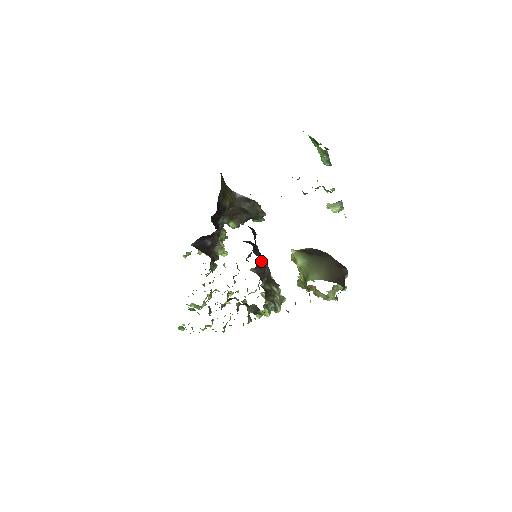
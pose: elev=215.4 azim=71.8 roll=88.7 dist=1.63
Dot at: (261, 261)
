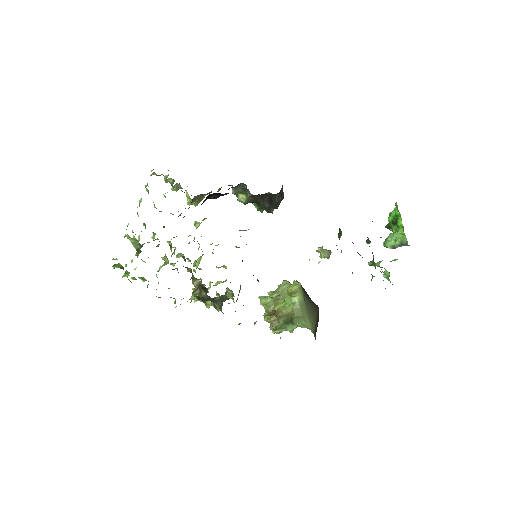
Dot at: occluded
